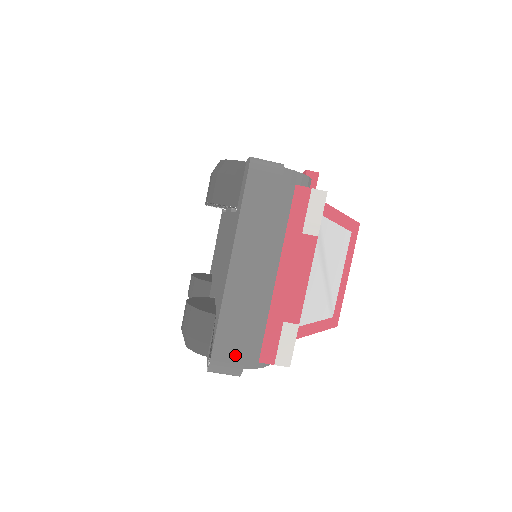
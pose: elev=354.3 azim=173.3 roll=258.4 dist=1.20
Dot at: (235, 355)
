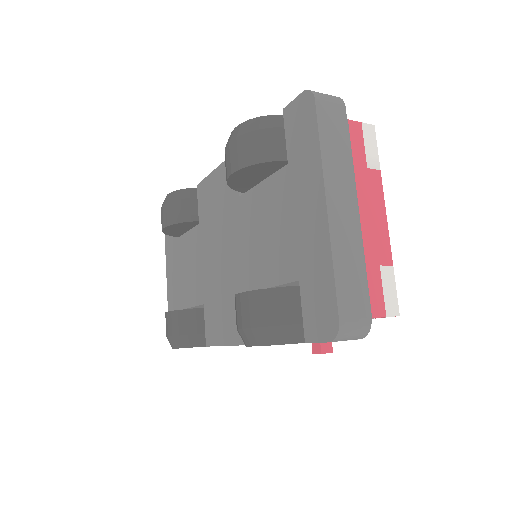
Dot at: (360, 307)
